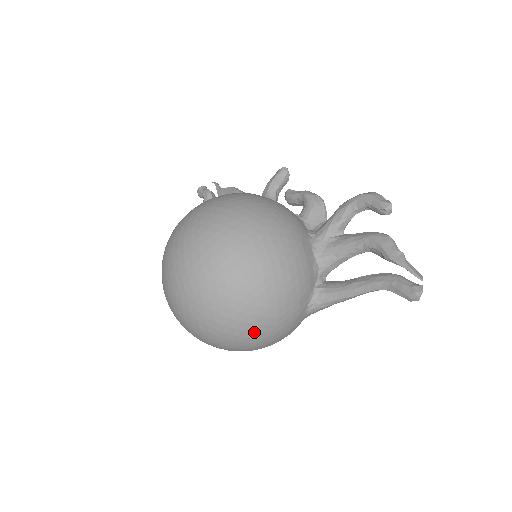
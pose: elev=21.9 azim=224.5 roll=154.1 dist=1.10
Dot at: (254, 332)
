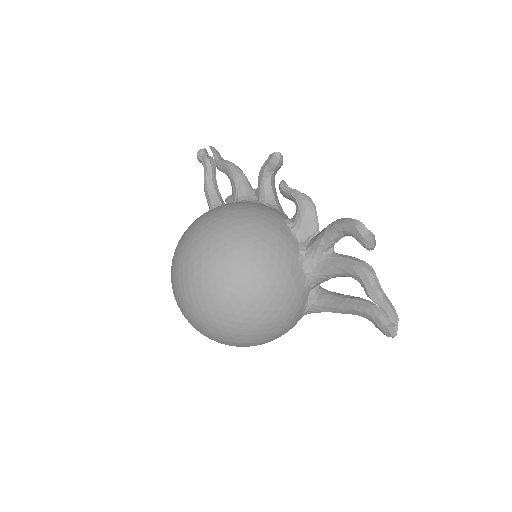
Dot at: (257, 344)
